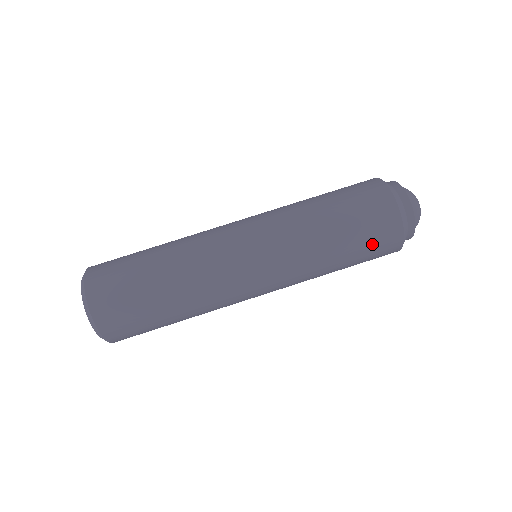
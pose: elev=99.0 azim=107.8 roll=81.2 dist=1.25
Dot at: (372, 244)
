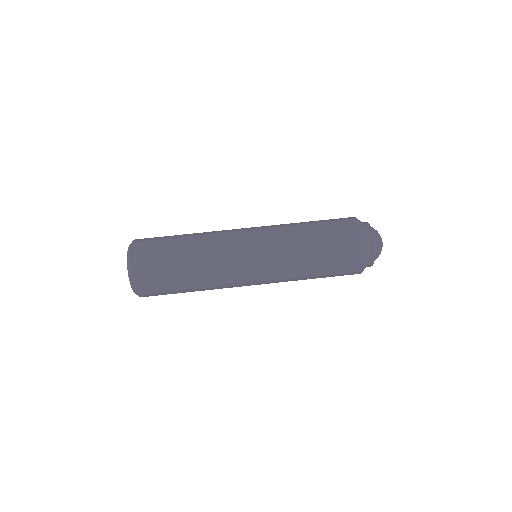
Dot at: occluded
